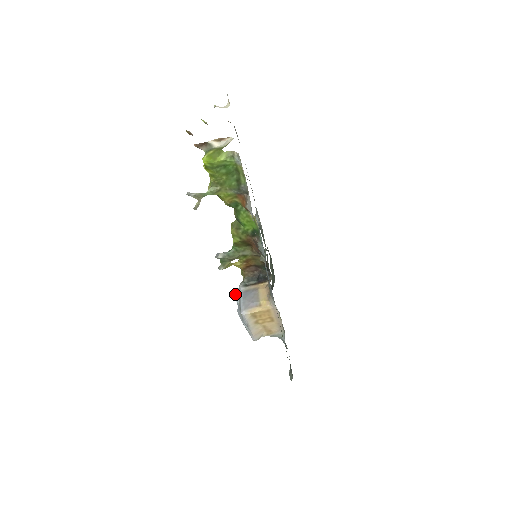
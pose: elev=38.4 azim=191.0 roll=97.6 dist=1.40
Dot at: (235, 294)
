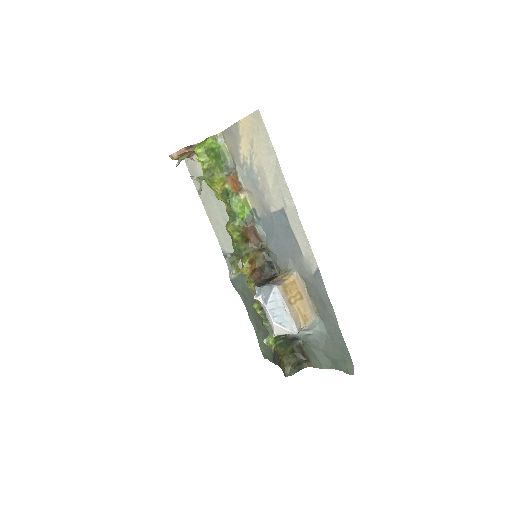
Dot at: (255, 295)
